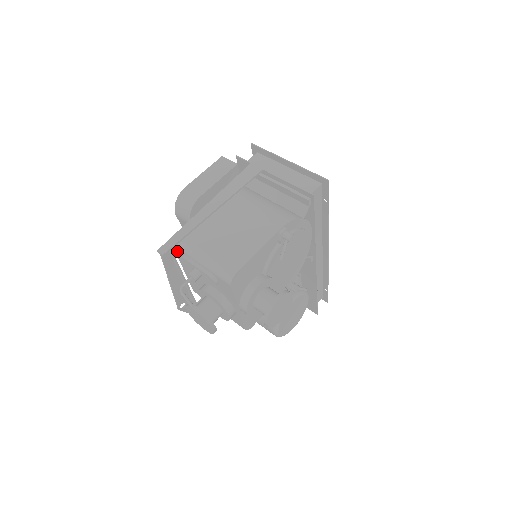
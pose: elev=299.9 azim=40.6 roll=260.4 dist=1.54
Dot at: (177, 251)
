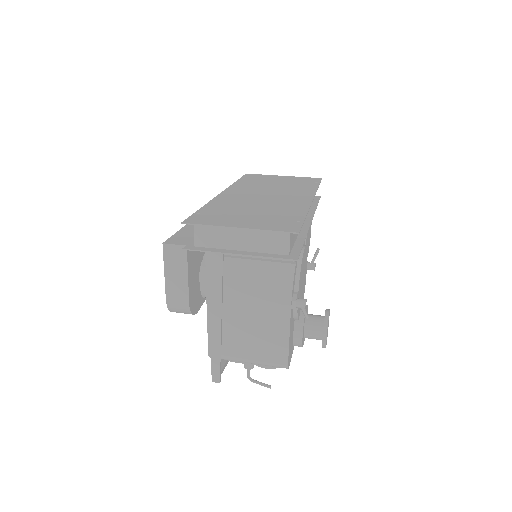
Dot at: occluded
